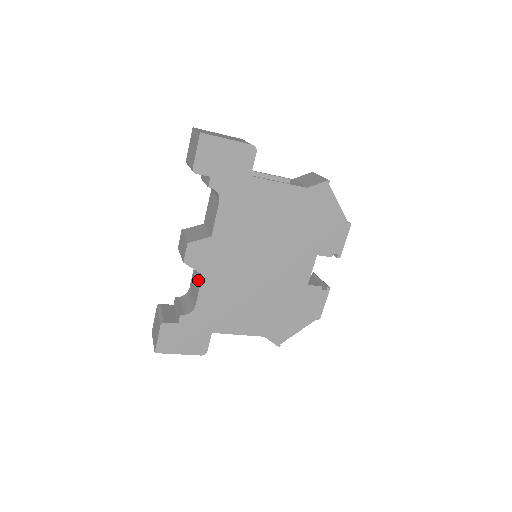
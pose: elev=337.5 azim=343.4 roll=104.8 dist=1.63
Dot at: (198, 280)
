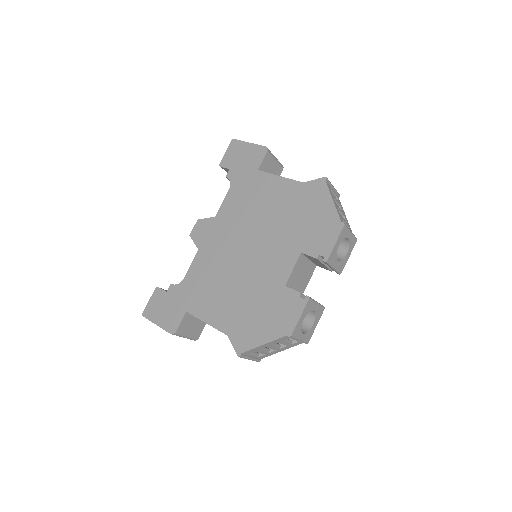
Dot at: occluded
